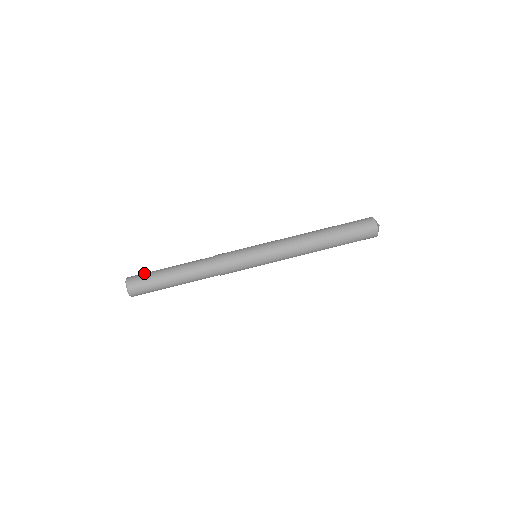
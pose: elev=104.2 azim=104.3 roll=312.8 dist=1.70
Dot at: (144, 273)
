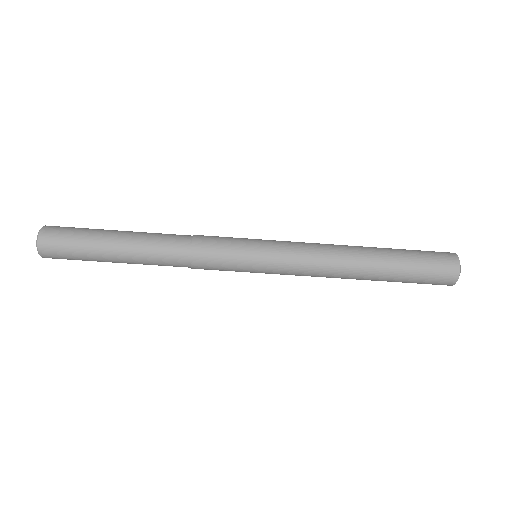
Dot at: (74, 227)
